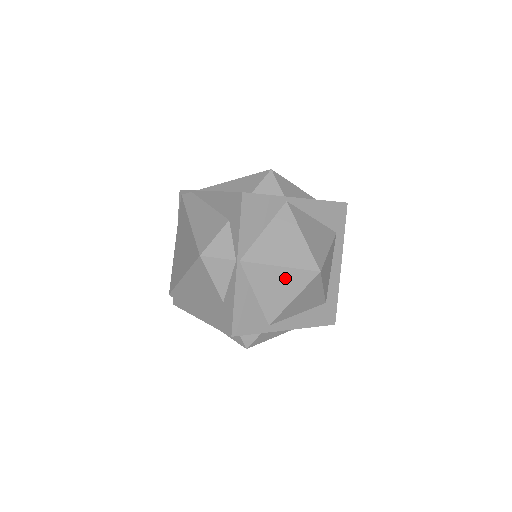
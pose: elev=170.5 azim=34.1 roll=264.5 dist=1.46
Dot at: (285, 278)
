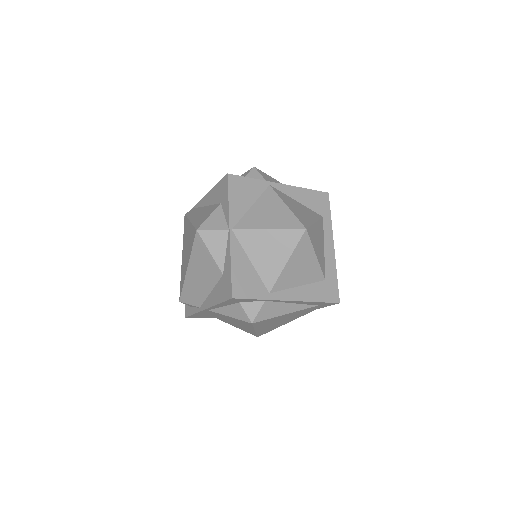
Dot at: (275, 240)
